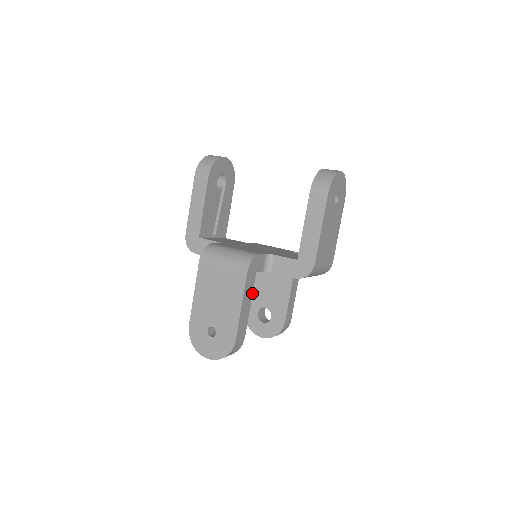
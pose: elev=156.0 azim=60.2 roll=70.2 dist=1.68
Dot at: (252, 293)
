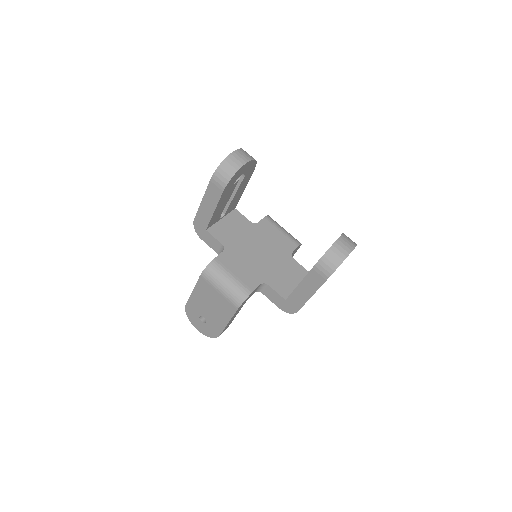
Dot at: occluded
